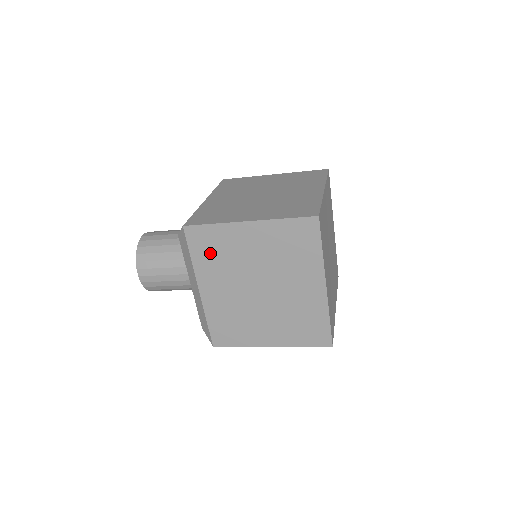
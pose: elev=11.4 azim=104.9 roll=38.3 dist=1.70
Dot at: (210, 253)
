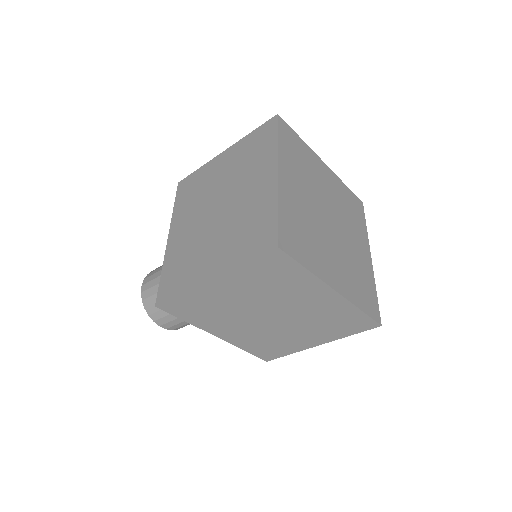
Dot at: (189, 195)
